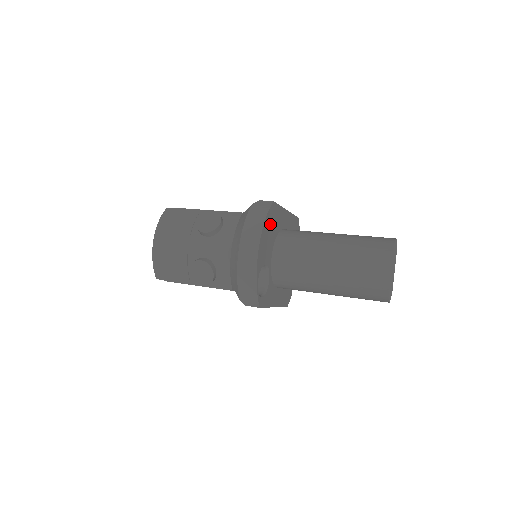
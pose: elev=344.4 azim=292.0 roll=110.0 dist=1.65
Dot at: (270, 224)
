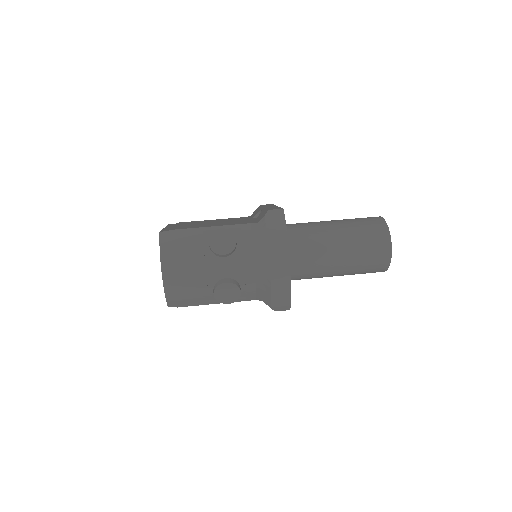
Dot at: occluded
